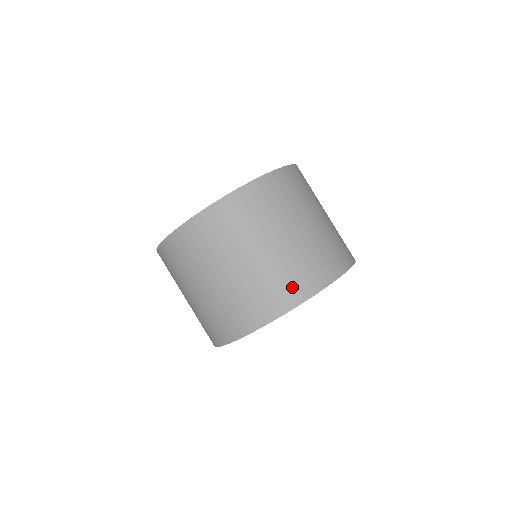
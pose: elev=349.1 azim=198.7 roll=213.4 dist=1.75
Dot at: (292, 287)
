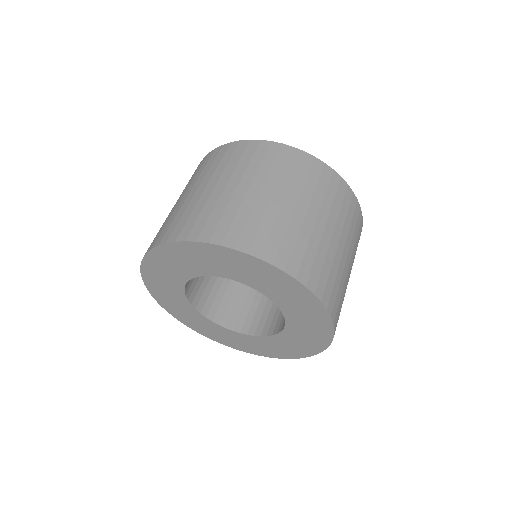
Dot at: (251, 234)
